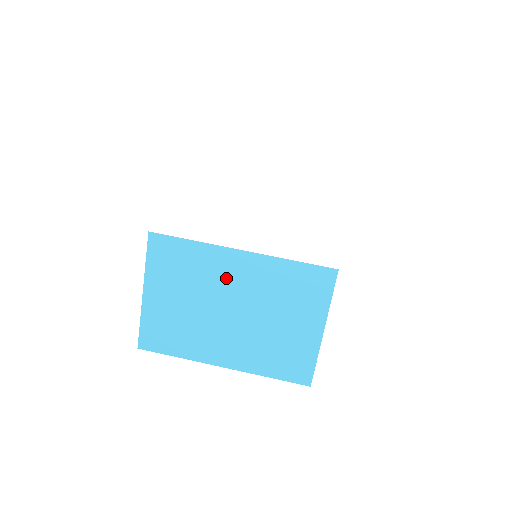
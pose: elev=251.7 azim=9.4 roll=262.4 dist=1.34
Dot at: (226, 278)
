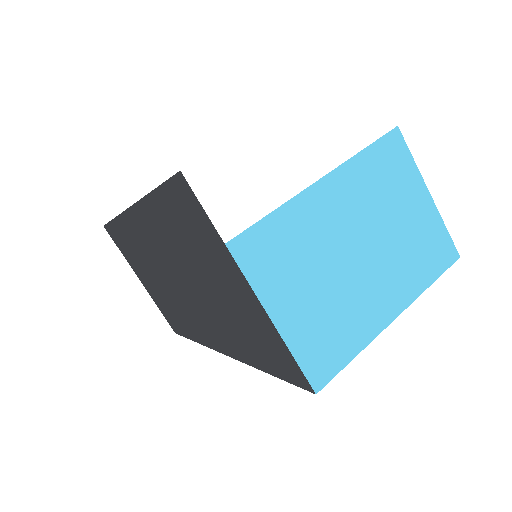
Dot at: (330, 222)
